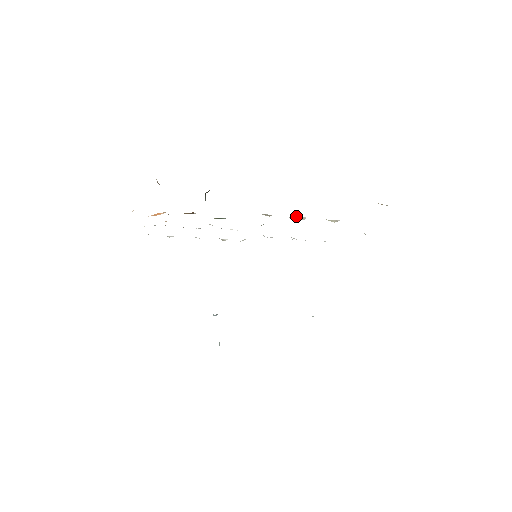
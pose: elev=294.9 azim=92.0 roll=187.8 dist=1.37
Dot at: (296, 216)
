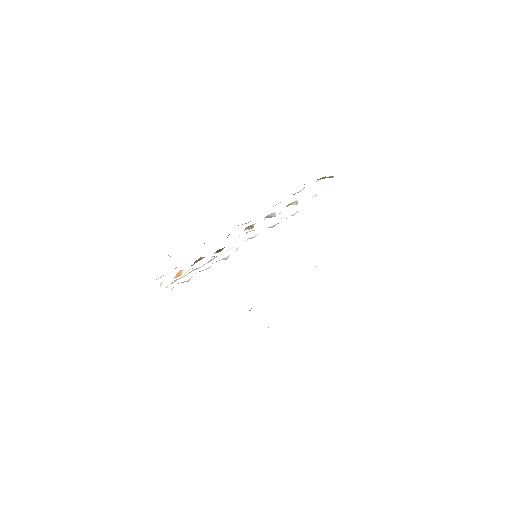
Dot at: (268, 215)
